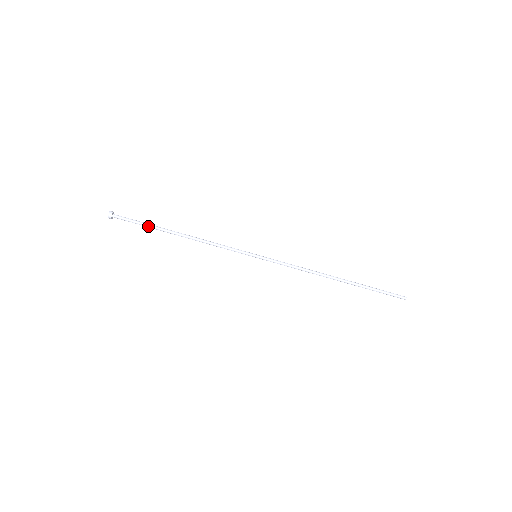
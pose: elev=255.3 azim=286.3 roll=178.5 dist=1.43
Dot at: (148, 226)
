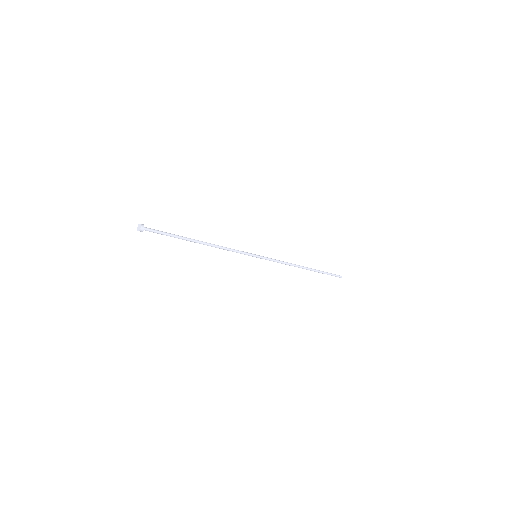
Dot at: (174, 237)
